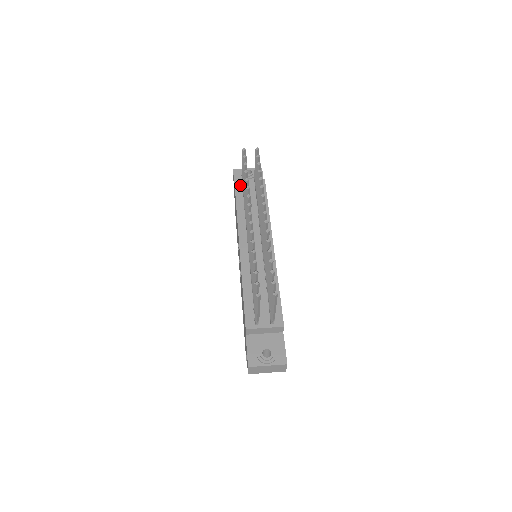
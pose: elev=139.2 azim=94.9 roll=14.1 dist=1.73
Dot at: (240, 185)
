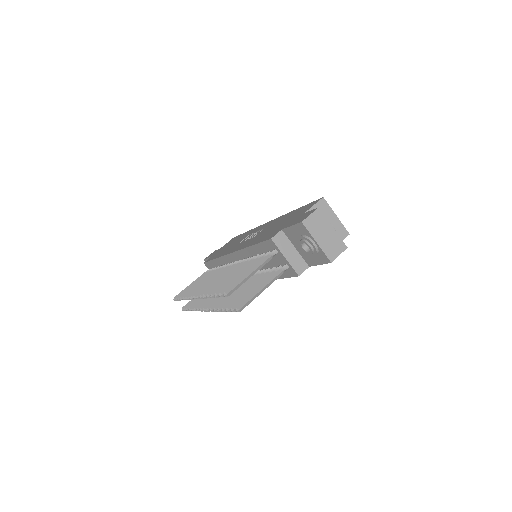
Dot at: (271, 247)
